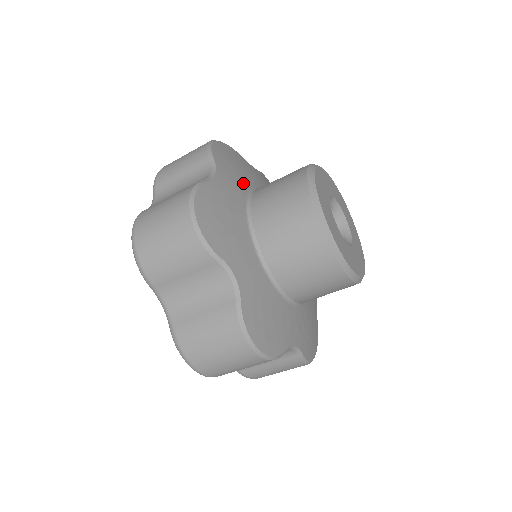
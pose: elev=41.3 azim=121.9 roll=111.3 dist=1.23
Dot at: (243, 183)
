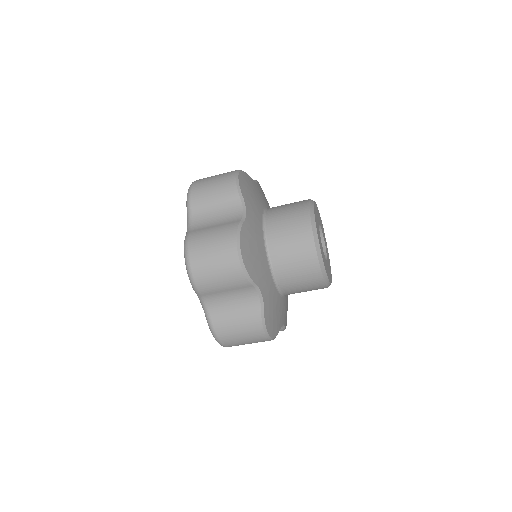
Dot at: (259, 211)
